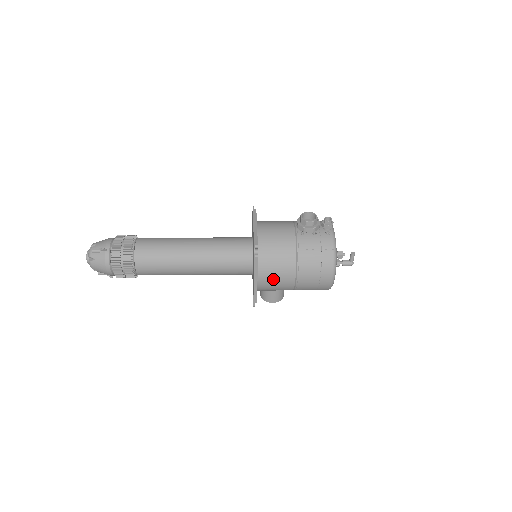
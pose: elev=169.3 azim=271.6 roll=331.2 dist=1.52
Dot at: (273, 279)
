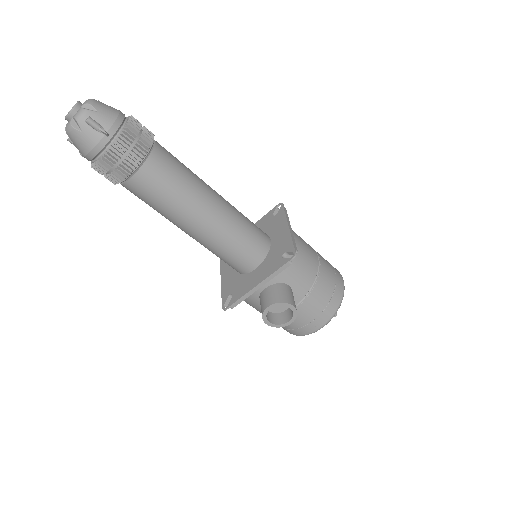
Dot at: (301, 241)
